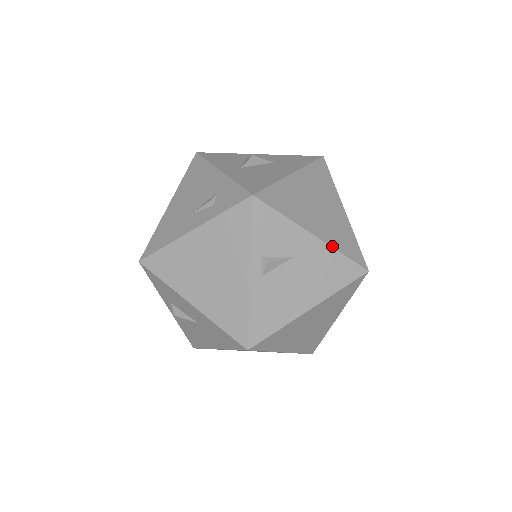
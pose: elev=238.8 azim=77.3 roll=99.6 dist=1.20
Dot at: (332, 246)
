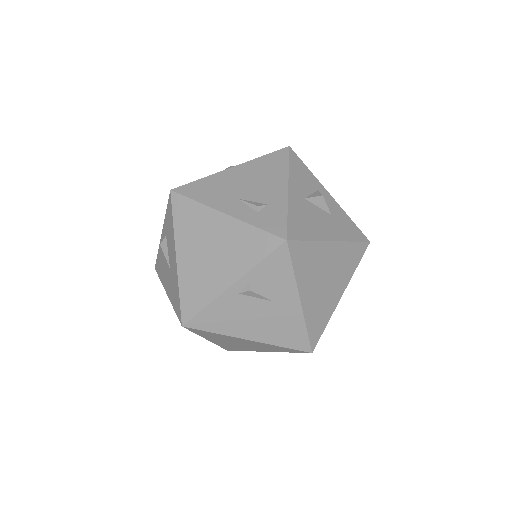
Dot at: (305, 318)
